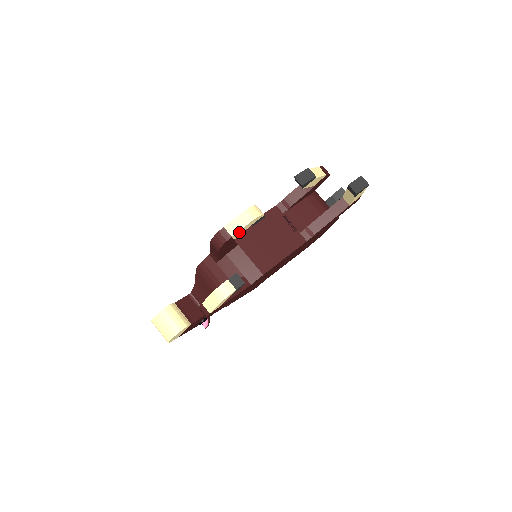
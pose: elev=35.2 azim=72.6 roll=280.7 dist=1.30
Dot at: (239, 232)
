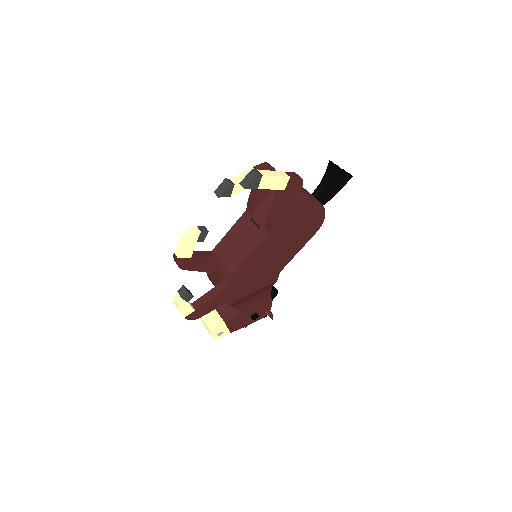
Dot at: (185, 252)
